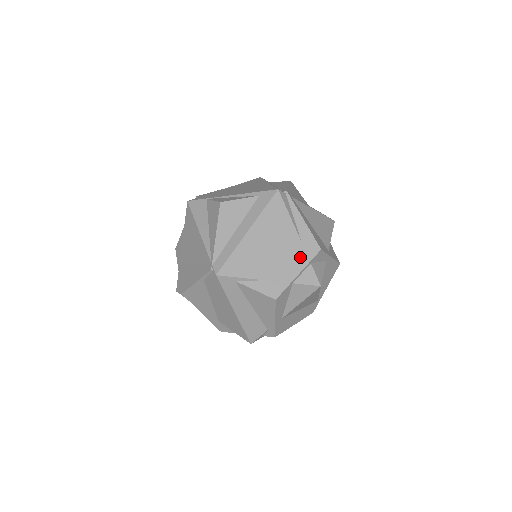
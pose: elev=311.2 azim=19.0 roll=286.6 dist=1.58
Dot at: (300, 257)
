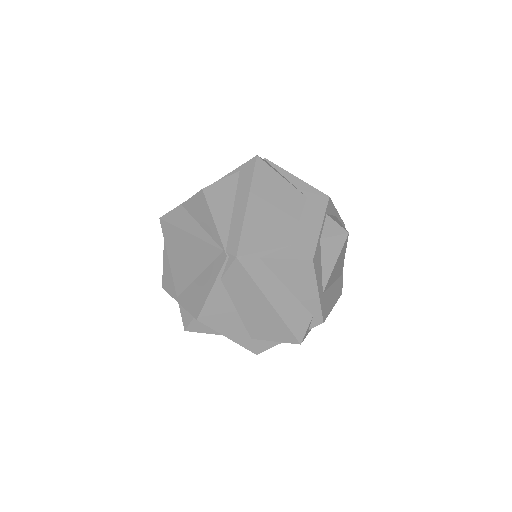
Dot at: (313, 211)
